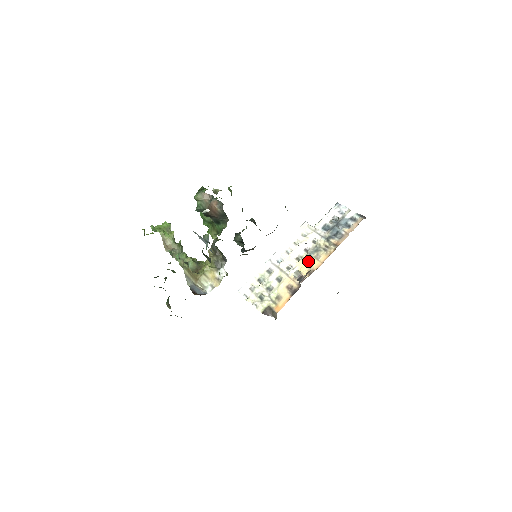
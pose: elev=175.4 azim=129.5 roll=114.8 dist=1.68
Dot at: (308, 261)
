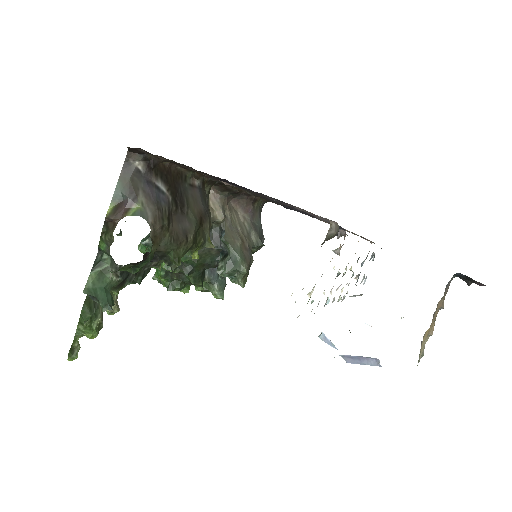
Dot at: occluded
